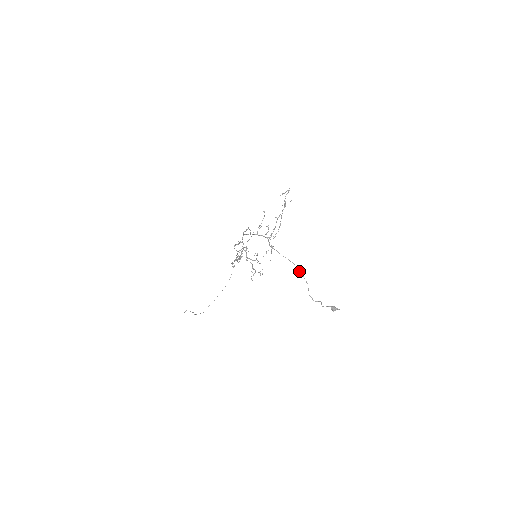
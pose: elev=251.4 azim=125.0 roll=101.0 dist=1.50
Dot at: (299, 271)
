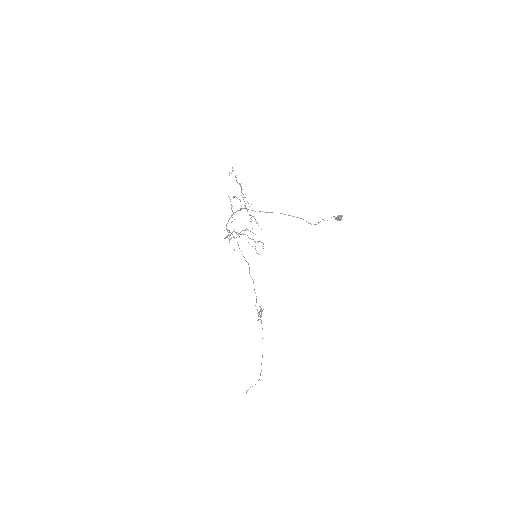
Dot at: occluded
